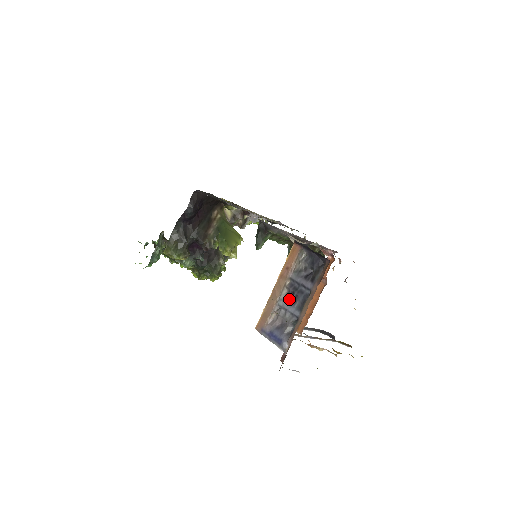
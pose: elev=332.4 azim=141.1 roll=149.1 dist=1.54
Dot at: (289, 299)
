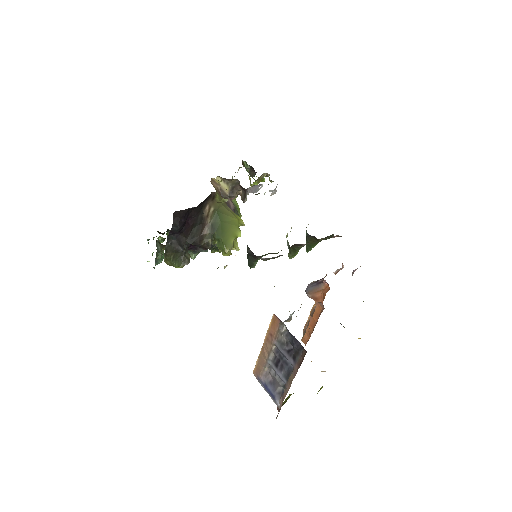
Dot at: (276, 364)
